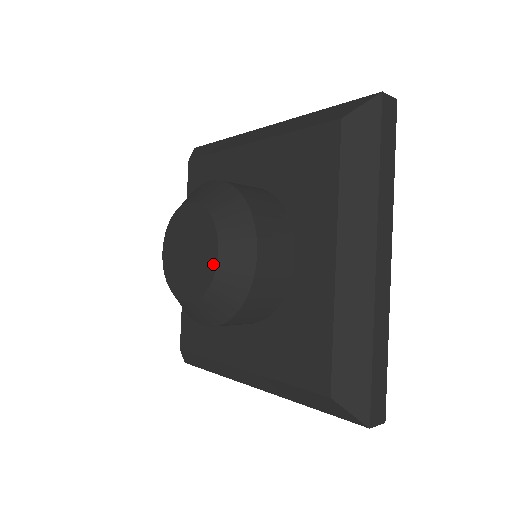
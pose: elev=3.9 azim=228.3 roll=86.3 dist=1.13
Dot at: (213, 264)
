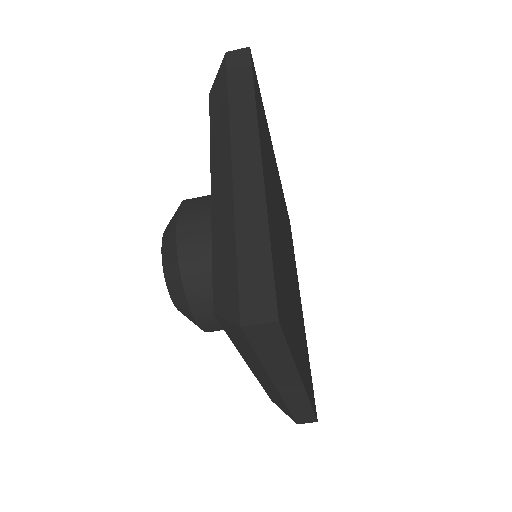
Dot at: occluded
